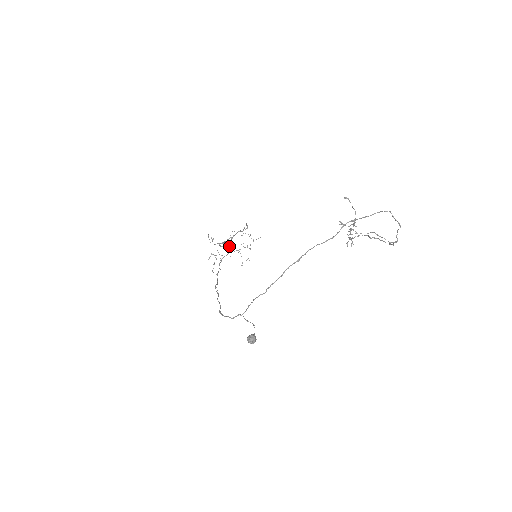
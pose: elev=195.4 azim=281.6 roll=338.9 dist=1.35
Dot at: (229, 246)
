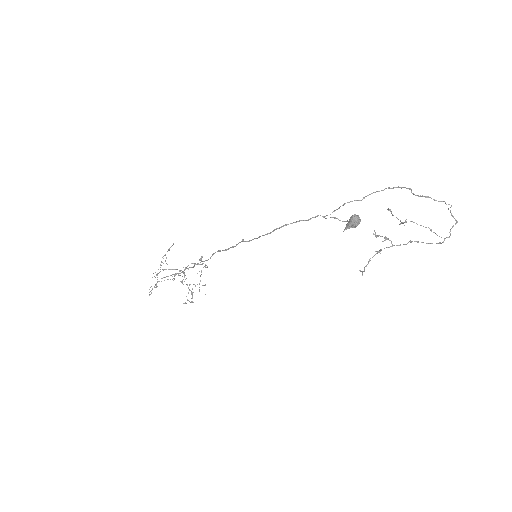
Dot at: occluded
